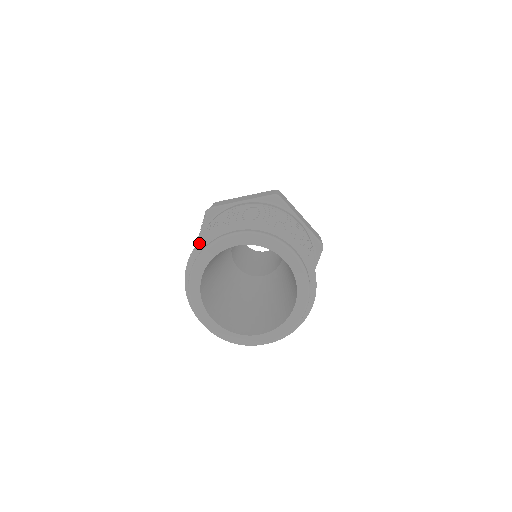
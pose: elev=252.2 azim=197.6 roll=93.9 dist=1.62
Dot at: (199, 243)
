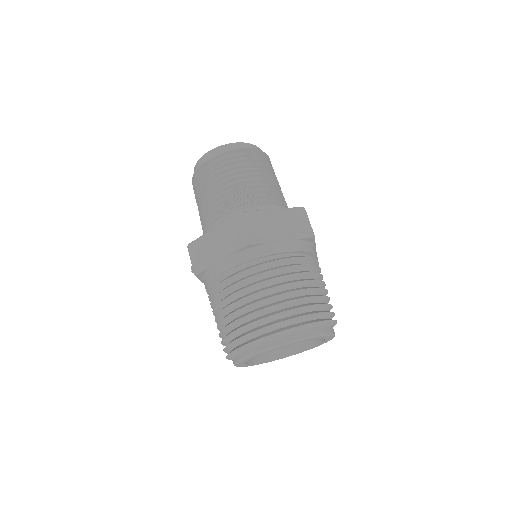
Dot at: (227, 357)
